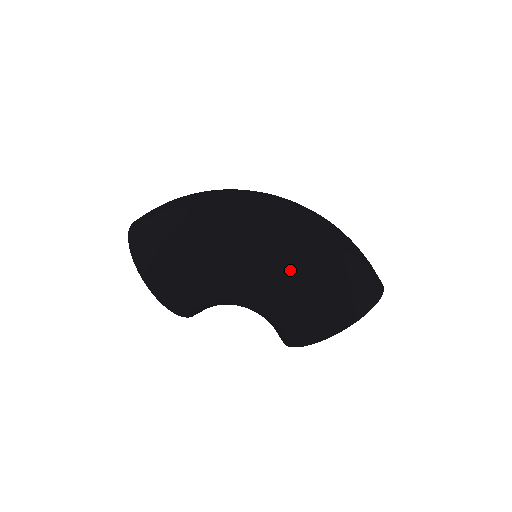
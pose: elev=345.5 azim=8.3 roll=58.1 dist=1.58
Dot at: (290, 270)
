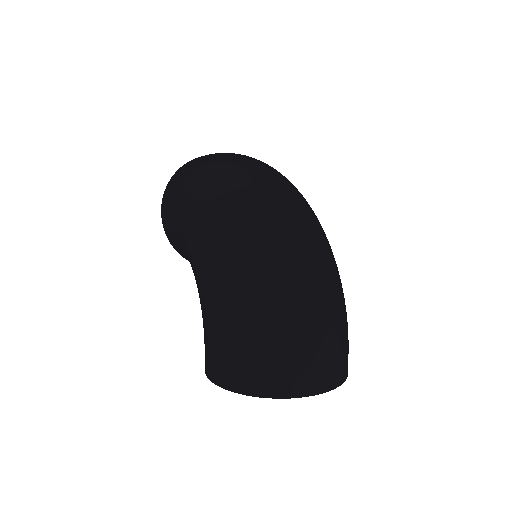
Dot at: (210, 288)
